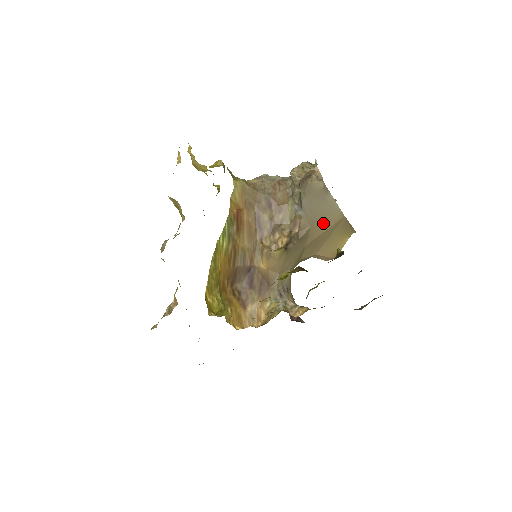
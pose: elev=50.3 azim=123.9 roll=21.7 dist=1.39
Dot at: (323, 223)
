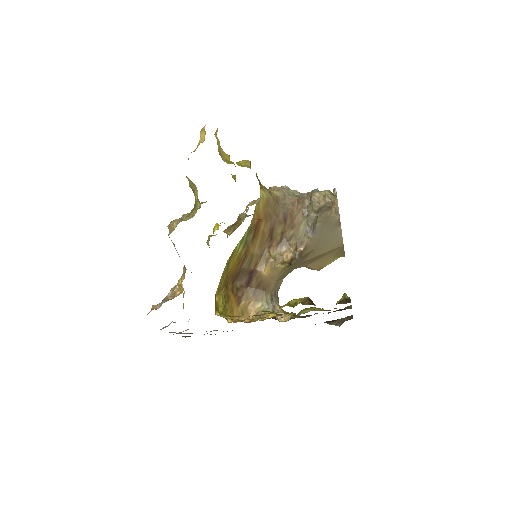
Dot at: (325, 247)
